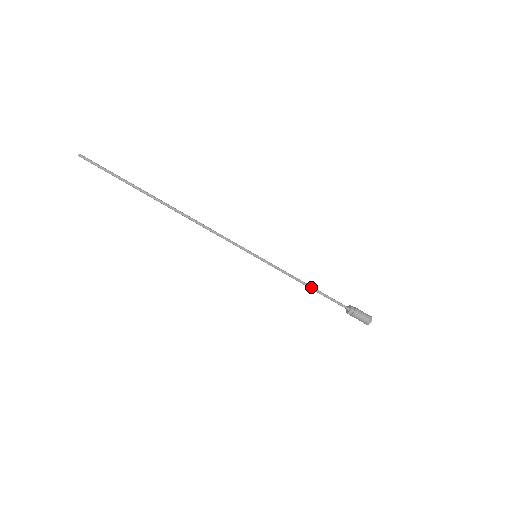
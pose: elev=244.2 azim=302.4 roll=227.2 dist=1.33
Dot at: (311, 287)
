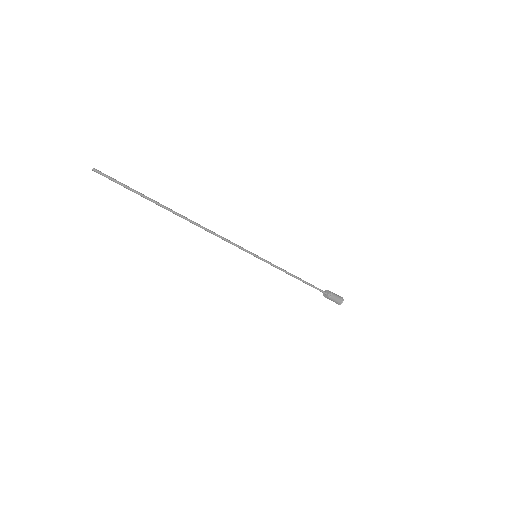
Dot at: (299, 279)
